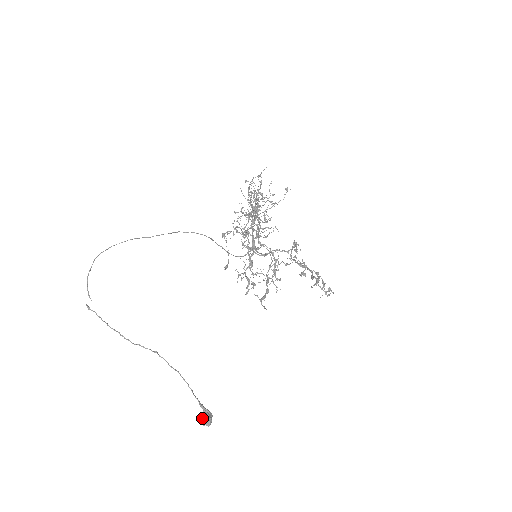
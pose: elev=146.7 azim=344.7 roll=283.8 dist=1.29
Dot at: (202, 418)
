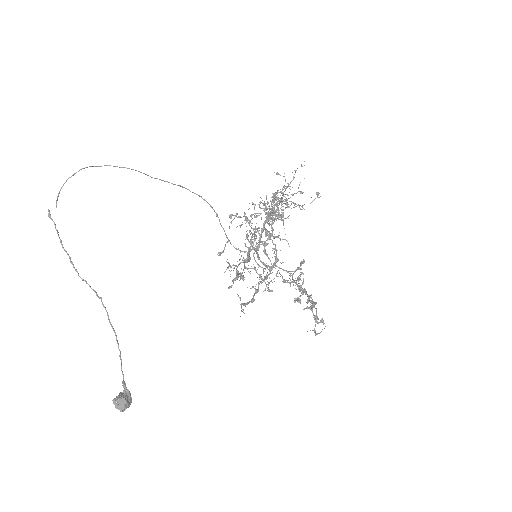
Dot at: (118, 398)
